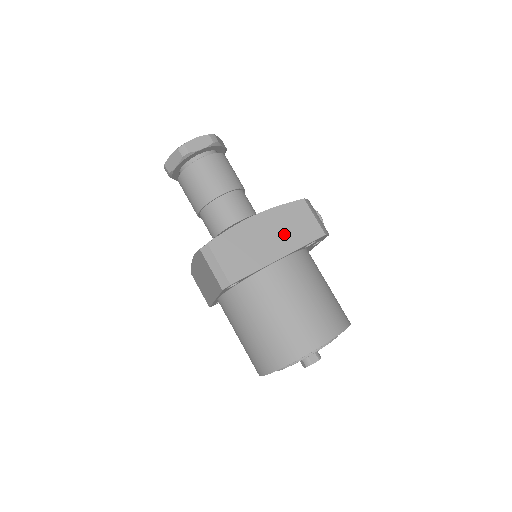
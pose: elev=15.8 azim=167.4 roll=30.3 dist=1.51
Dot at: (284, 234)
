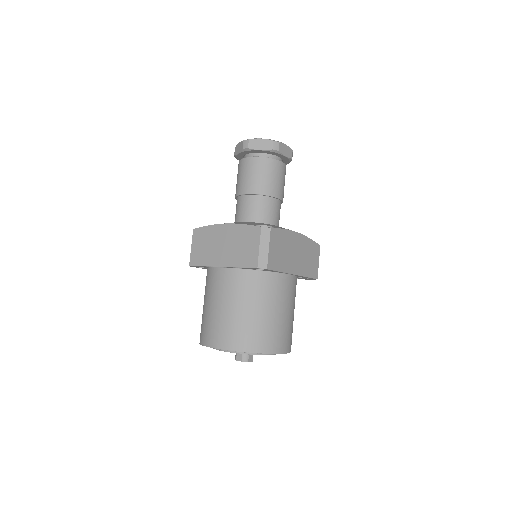
Dot at: (303, 260)
